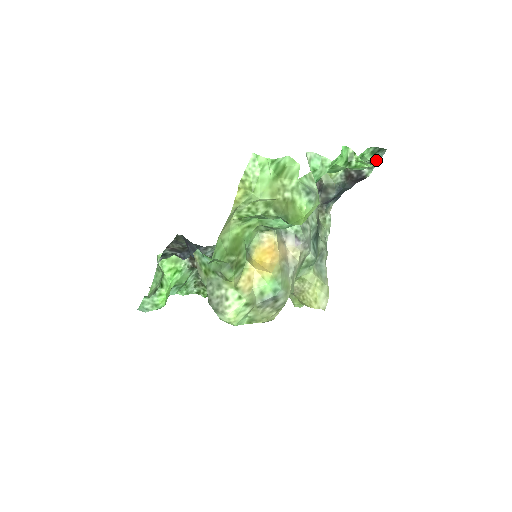
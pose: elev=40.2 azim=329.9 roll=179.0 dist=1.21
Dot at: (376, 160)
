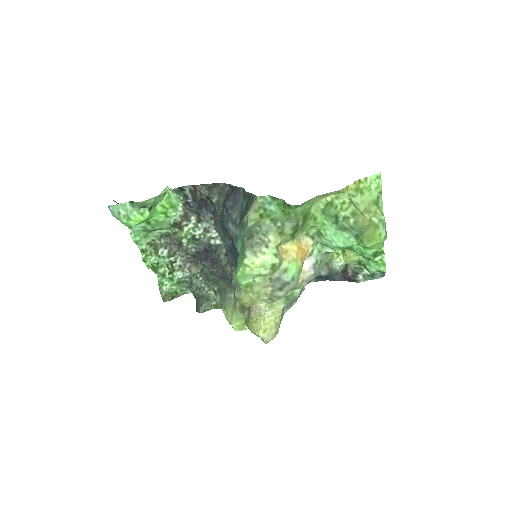
Dot at: (373, 276)
